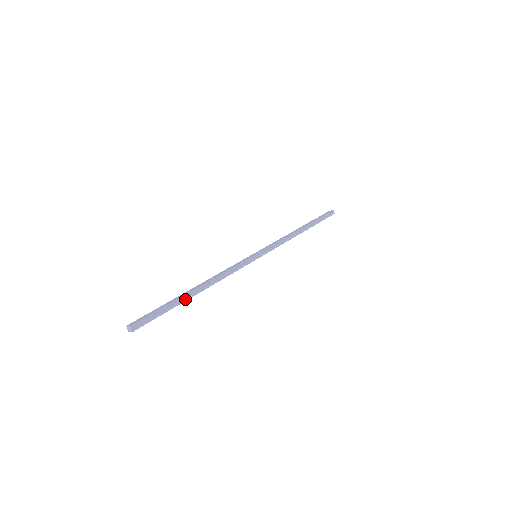
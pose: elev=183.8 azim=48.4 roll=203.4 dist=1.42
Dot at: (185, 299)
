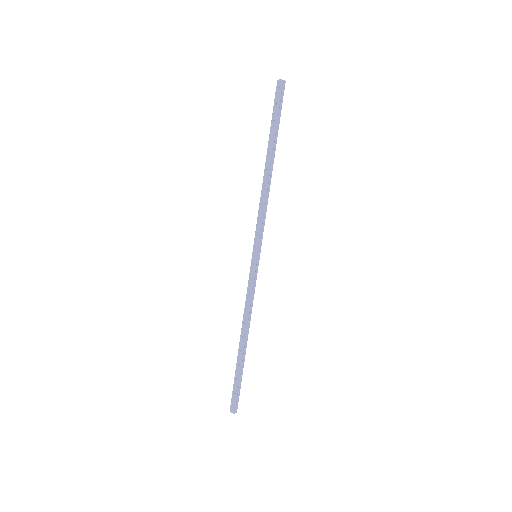
Dot at: (244, 360)
